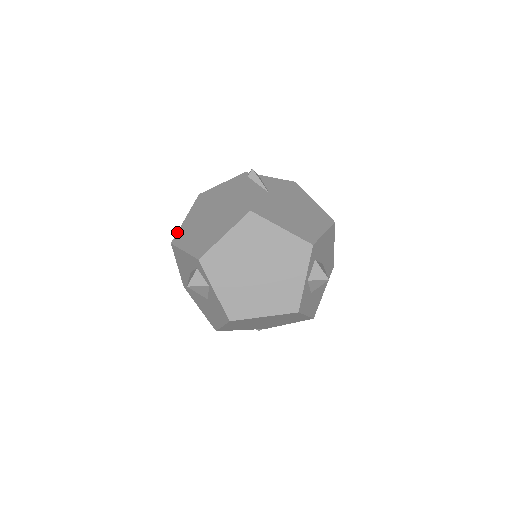
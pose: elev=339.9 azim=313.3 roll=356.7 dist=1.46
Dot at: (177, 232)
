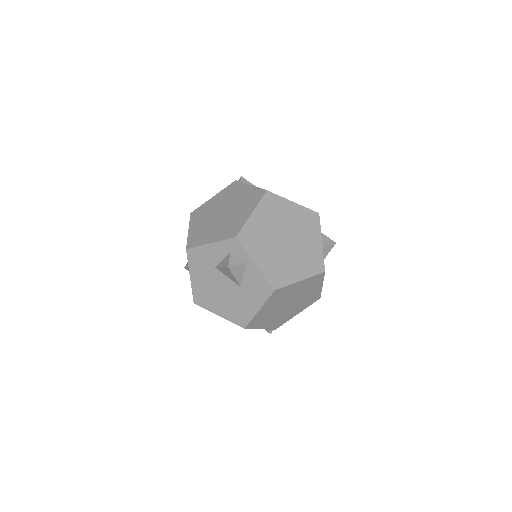
Dot at: (187, 240)
